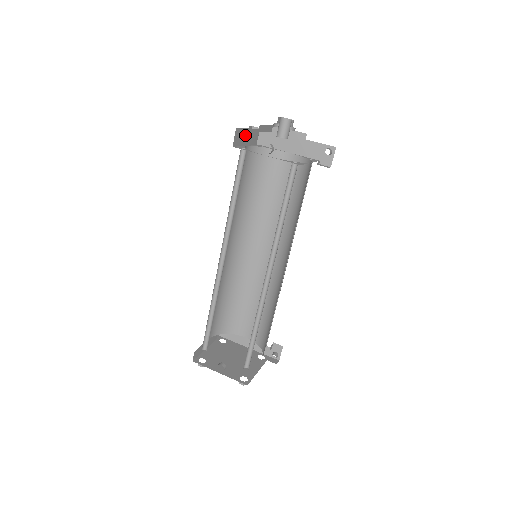
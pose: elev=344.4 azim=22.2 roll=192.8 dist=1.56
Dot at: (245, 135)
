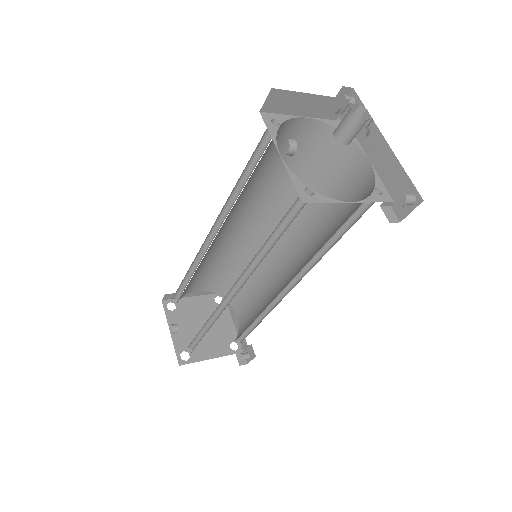
Dot at: (302, 101)
